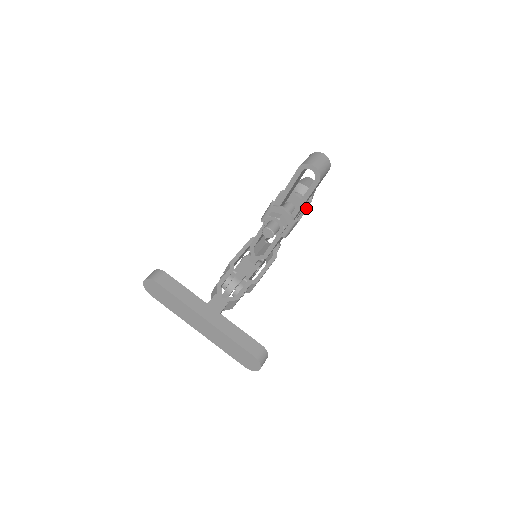
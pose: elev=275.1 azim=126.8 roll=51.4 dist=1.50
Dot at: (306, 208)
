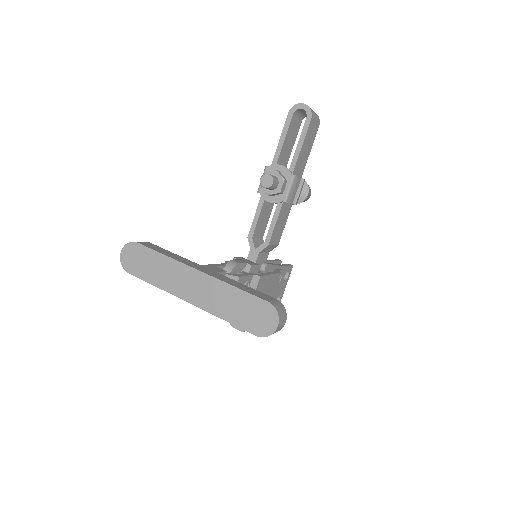
Dot at: (304, 179)
